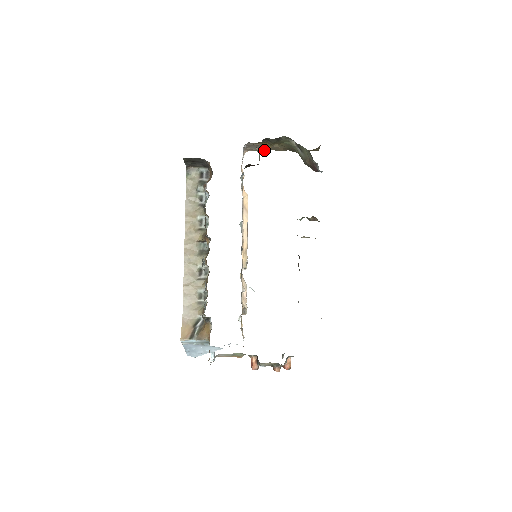
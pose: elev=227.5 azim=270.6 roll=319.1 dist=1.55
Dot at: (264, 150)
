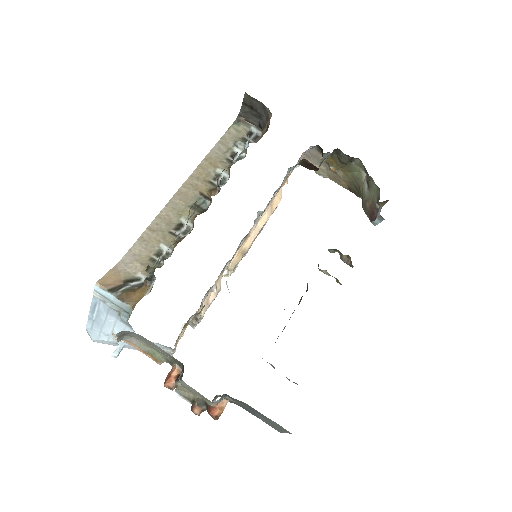
Dot at: (323, 173)
